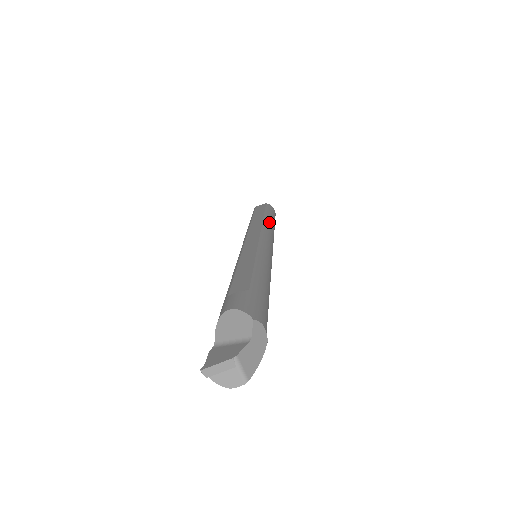
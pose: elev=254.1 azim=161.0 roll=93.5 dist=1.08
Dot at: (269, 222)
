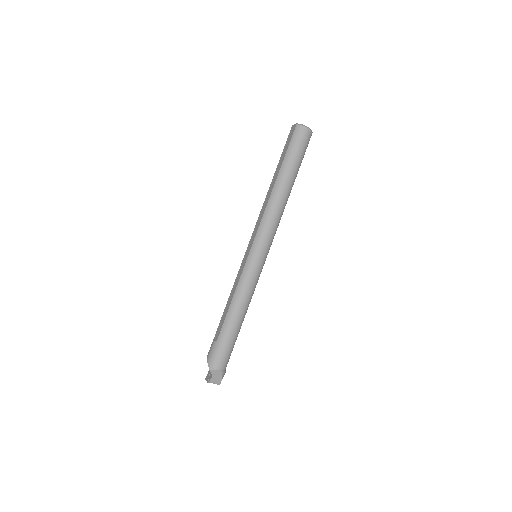
Dot at: (276, 194)
